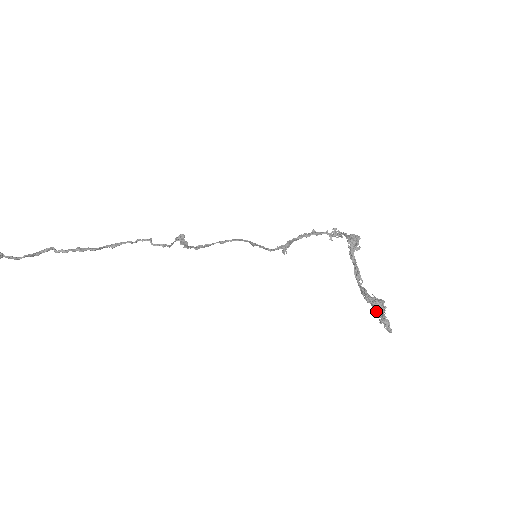
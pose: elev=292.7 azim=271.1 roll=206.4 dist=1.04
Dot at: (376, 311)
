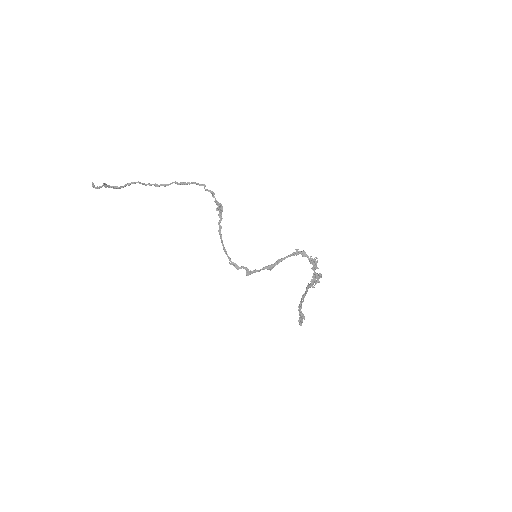
Dot at: occluded
